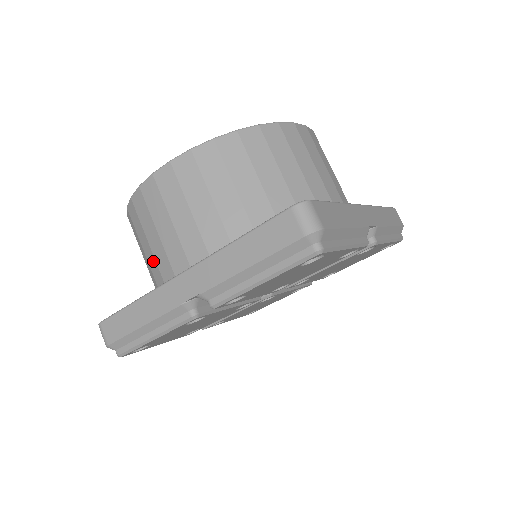
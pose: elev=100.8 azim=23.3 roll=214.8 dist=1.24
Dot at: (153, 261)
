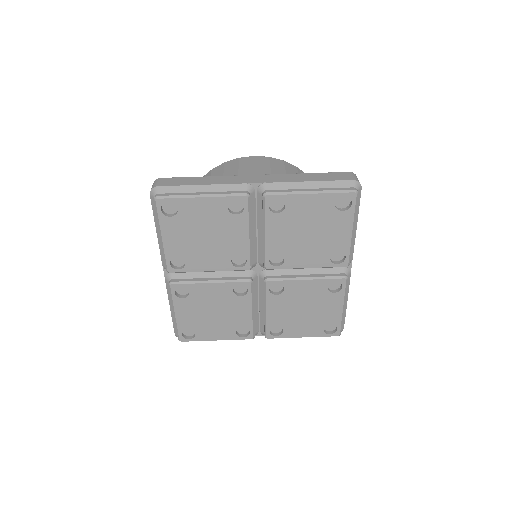
Dot at: occluded
